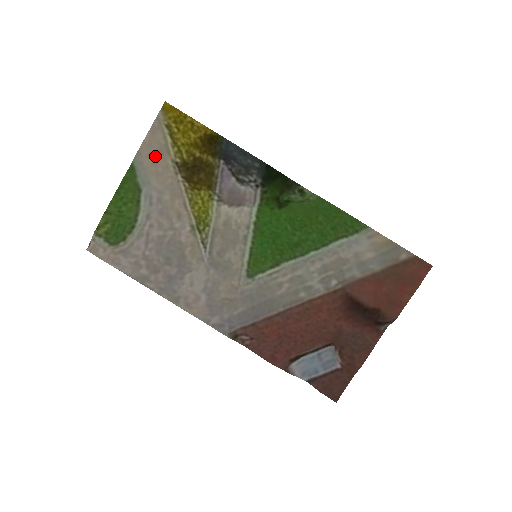
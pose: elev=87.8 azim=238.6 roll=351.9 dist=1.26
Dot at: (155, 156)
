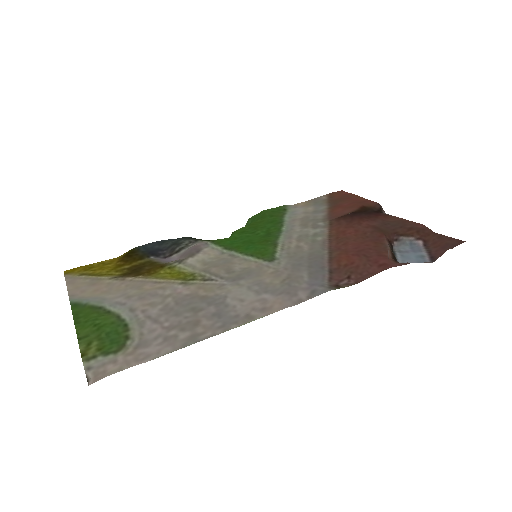
Dot at: (90, 288)
